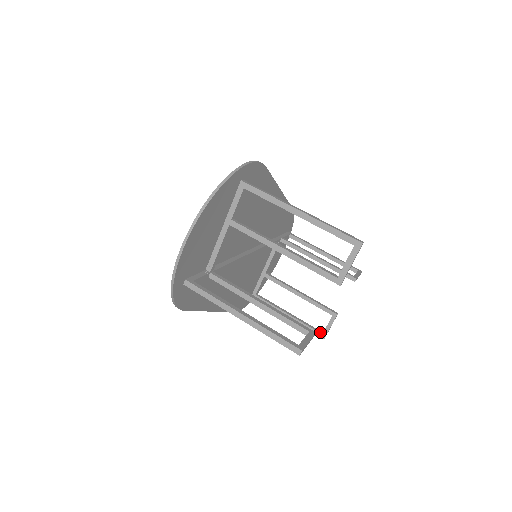
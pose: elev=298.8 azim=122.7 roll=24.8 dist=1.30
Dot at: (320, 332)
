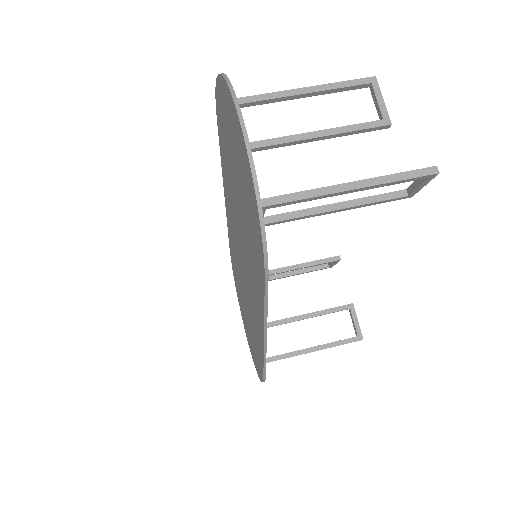
Dot at: (354, 337)
